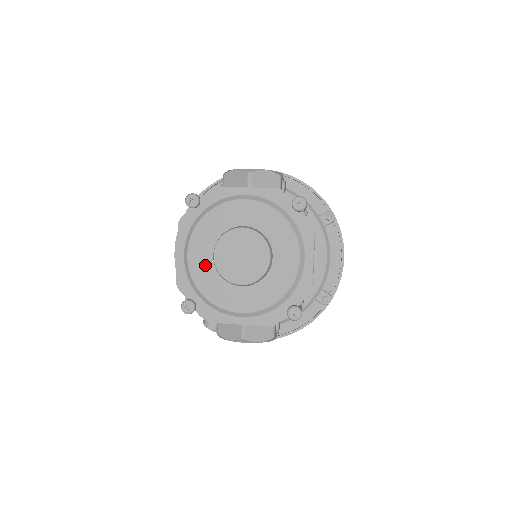
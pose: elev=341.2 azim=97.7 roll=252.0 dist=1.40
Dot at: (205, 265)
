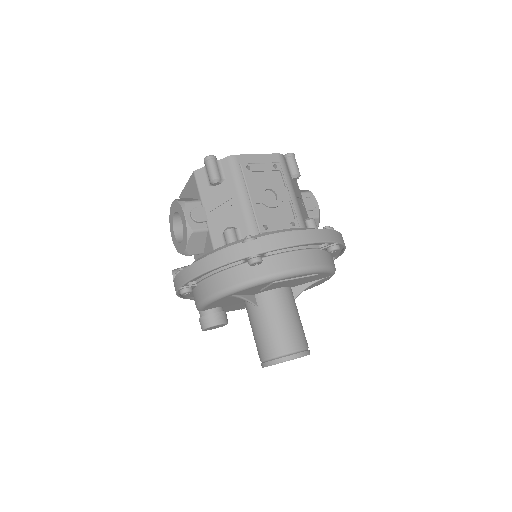
Dot at: occluded
